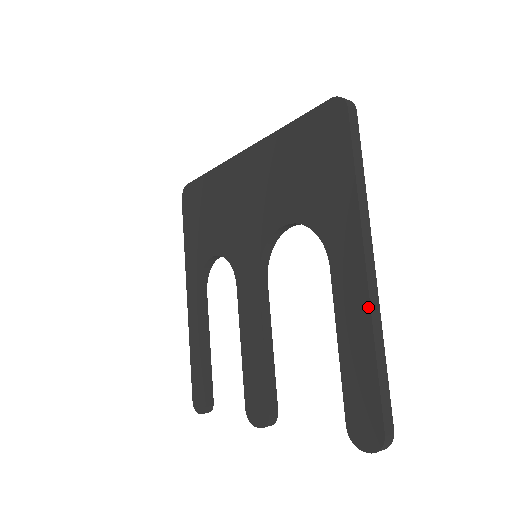
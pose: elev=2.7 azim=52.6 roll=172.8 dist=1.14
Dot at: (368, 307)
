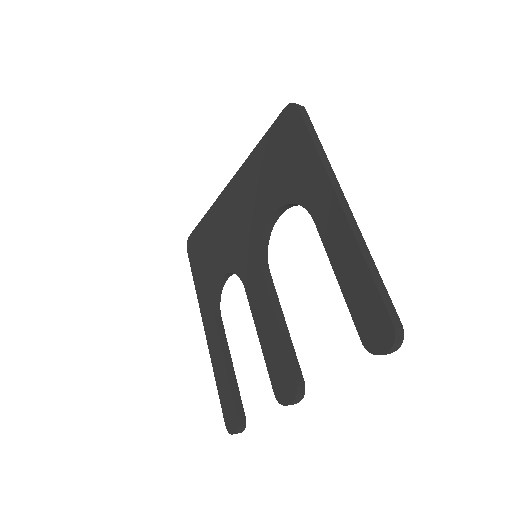
Dot at: (350, 231)
